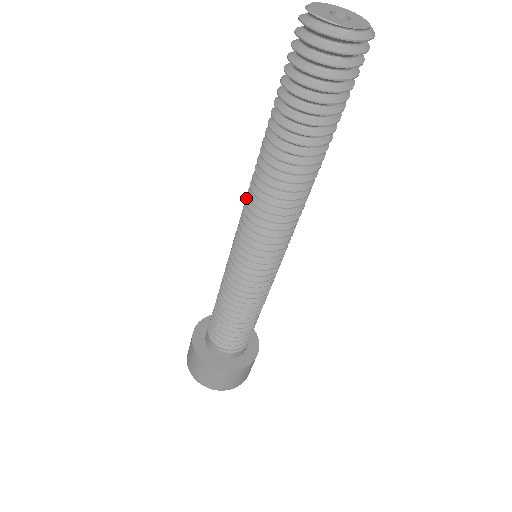
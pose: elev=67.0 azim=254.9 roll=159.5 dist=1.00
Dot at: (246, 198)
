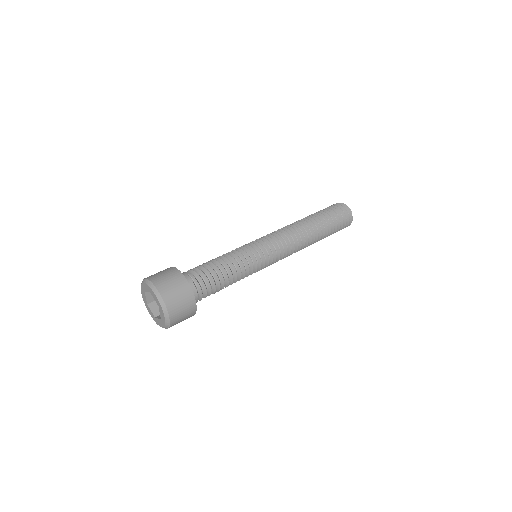
Dot at: occluded
